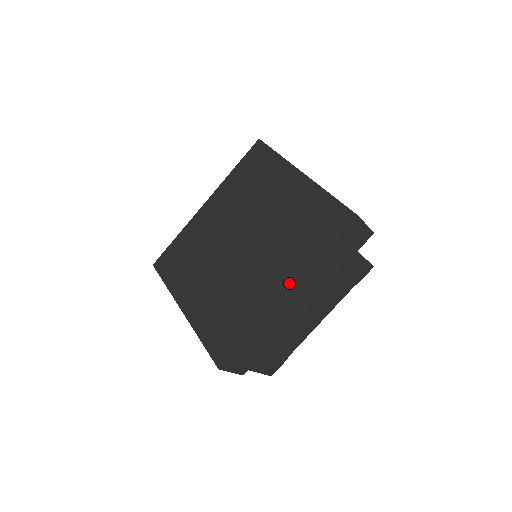
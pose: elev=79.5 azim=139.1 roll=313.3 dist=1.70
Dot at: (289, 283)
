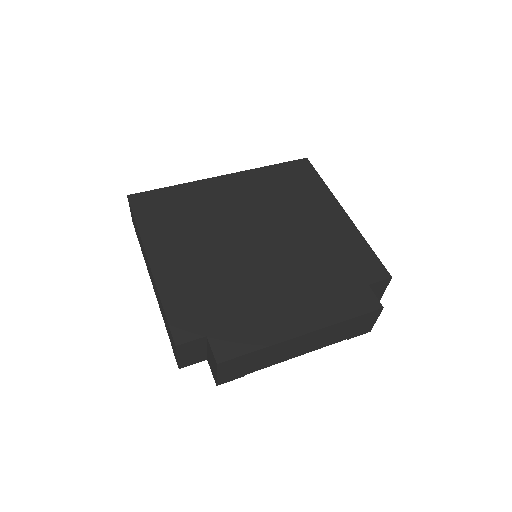
Dot at: (300, 299)
